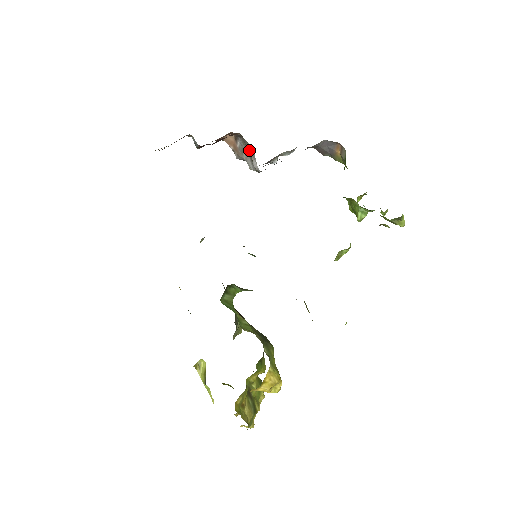
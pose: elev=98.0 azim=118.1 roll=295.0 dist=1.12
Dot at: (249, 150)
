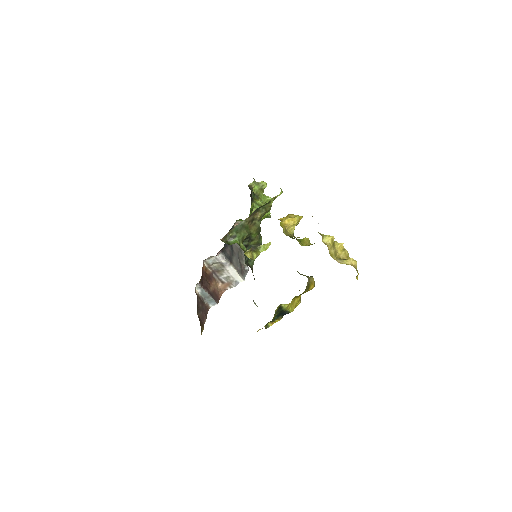
Dot at: (219, 266)
